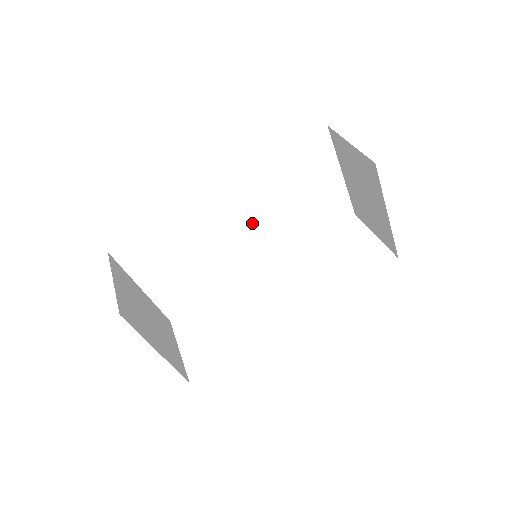
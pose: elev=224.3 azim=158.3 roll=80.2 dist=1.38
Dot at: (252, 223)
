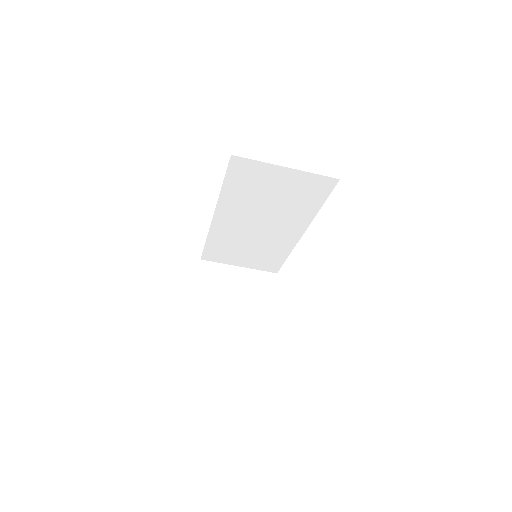
Dot at: (259, 220)
